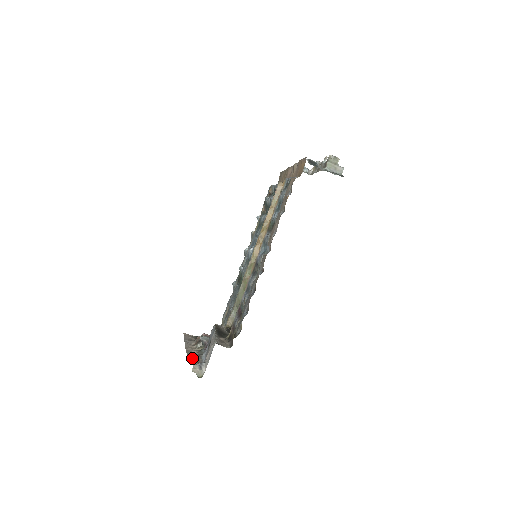
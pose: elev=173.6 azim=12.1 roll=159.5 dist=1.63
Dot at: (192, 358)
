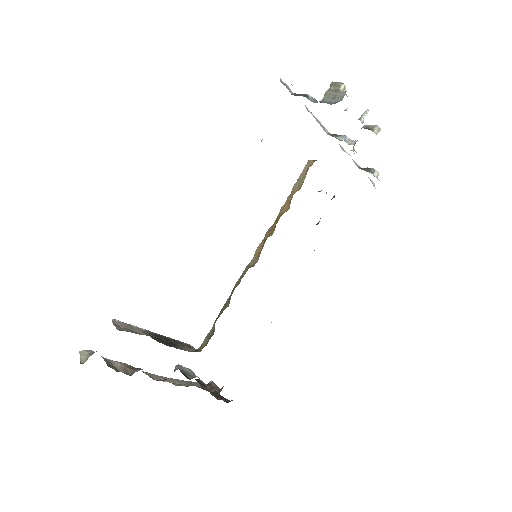
Dot at: (127, 365)
